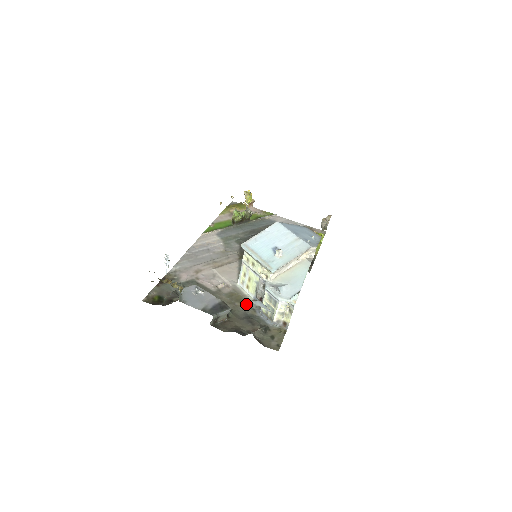
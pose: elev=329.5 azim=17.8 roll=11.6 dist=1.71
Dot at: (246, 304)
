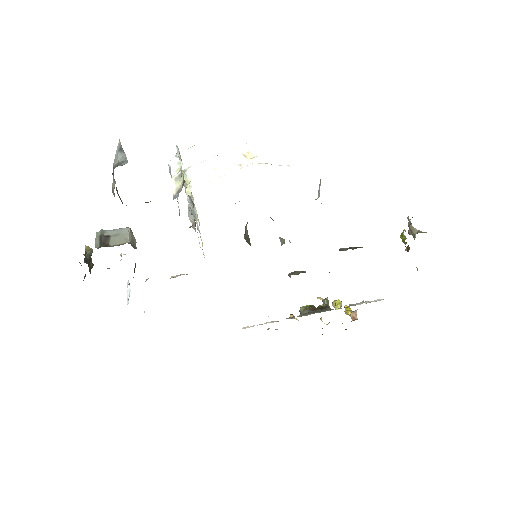
Dot at: occluded
